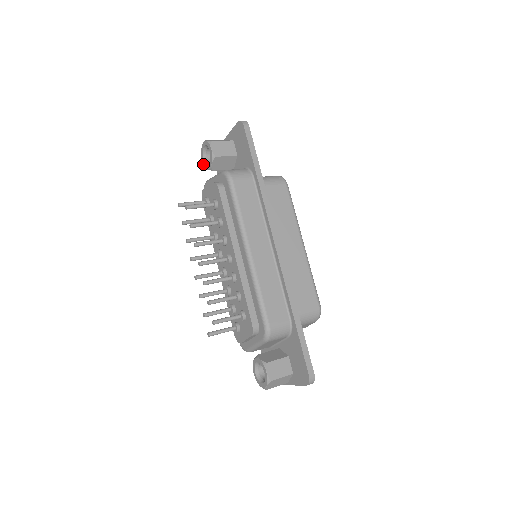
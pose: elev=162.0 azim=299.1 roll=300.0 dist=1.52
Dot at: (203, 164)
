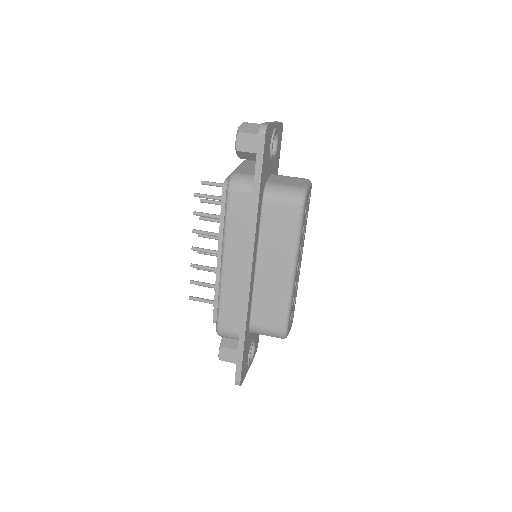
Dot at: occluded
